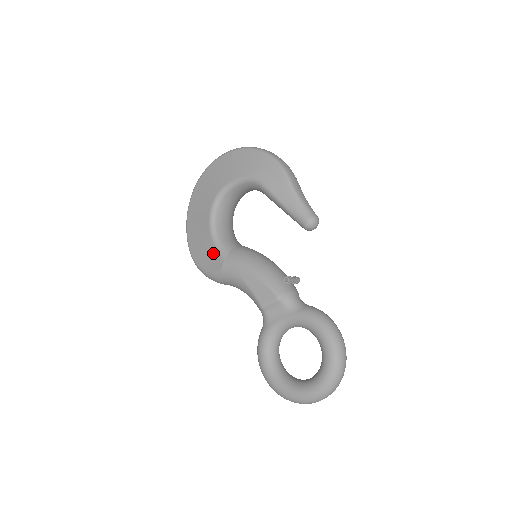
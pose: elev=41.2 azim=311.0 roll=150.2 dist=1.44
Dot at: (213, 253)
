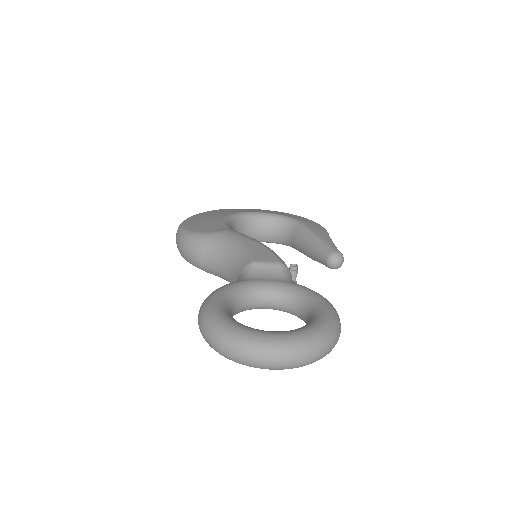
Dot at: (217, 225)
